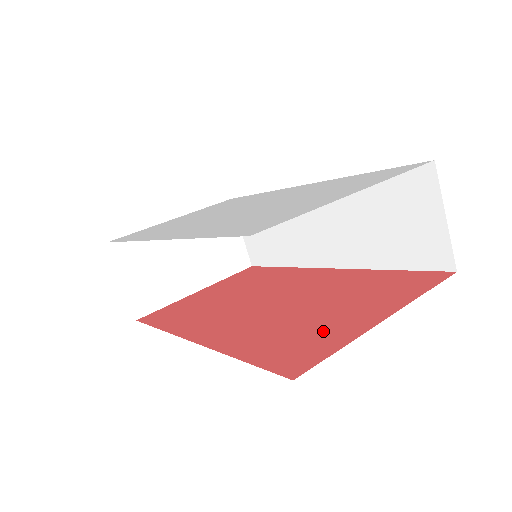
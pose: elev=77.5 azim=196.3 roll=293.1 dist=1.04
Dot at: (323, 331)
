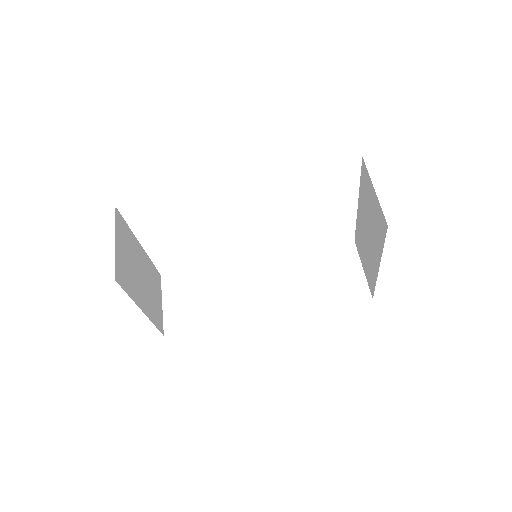
Dot at: occluded
